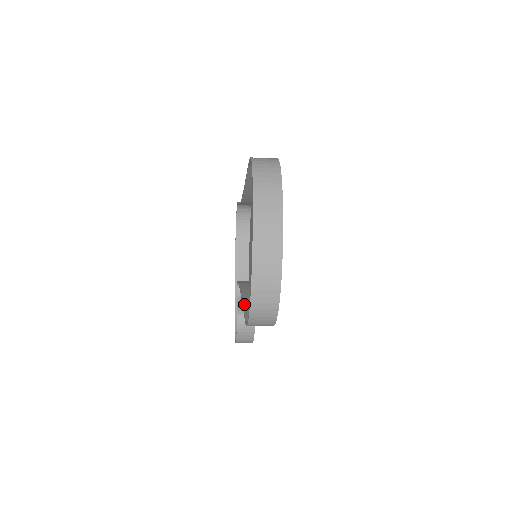
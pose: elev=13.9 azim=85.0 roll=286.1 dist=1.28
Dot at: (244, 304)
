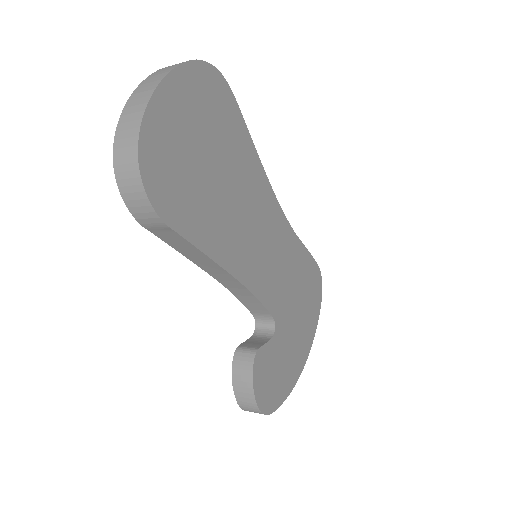
Dot at: (183, 251)
